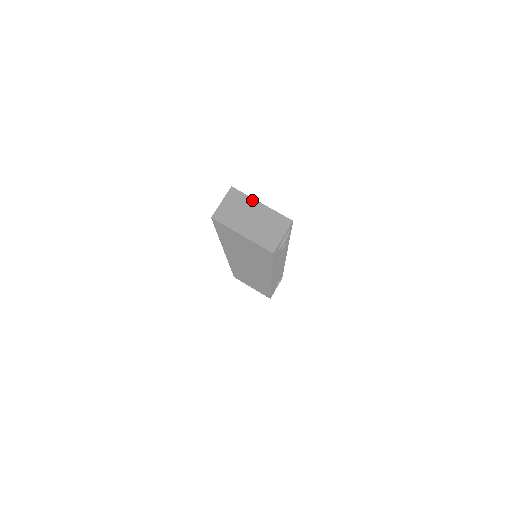
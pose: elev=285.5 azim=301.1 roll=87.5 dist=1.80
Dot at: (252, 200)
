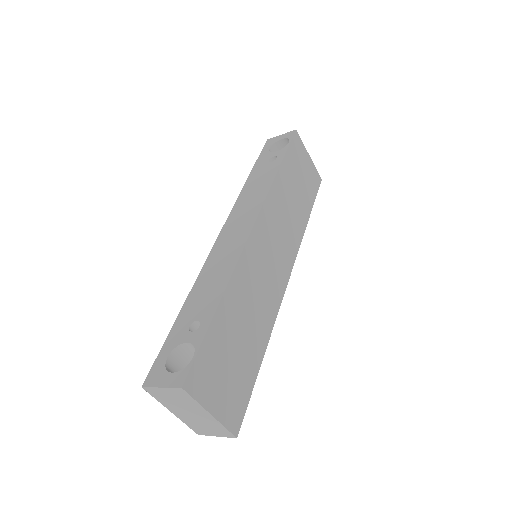
Dot at: (201, 407)
